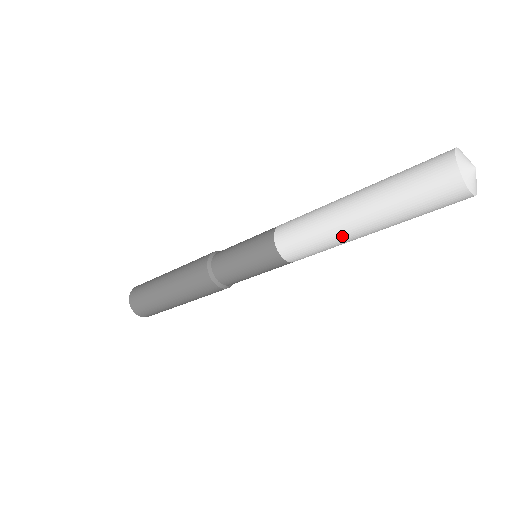
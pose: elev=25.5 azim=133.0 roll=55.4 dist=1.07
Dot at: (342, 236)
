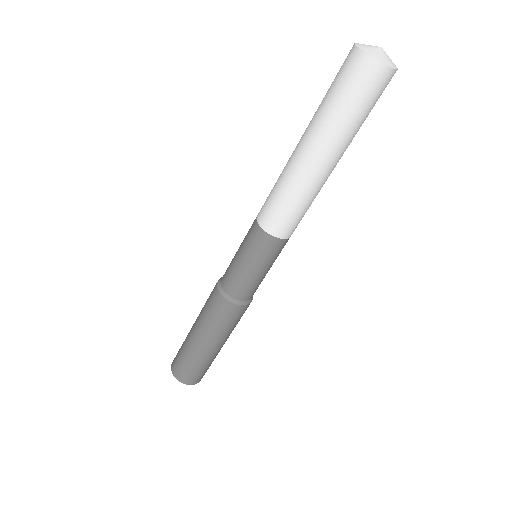
Dot at: (294, 170)
